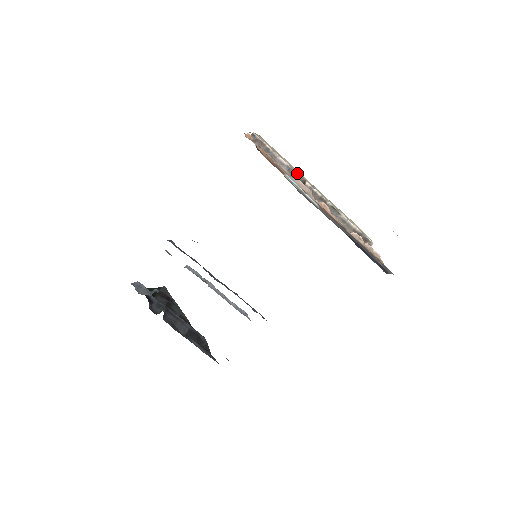
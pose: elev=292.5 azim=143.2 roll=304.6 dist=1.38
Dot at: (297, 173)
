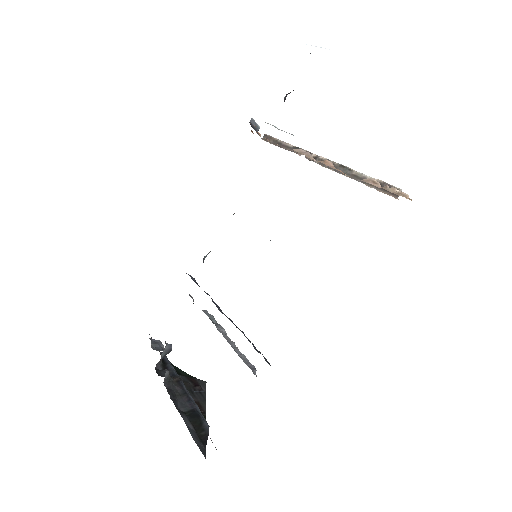
Dot at: (303, 149)
